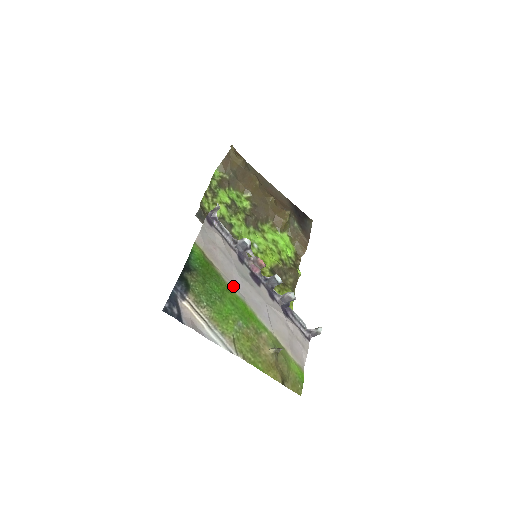
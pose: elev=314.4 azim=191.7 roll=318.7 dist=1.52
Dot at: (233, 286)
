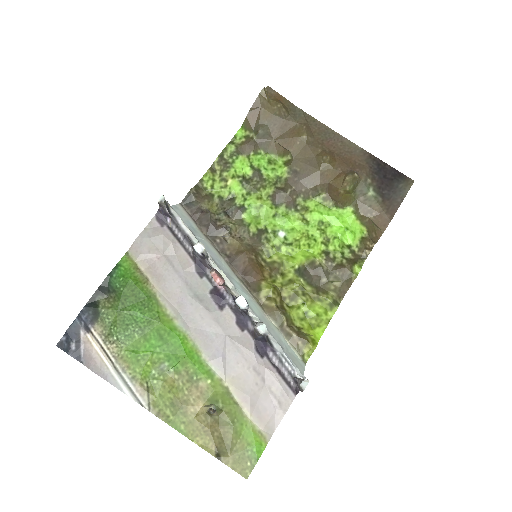
Dot at: (173, 311)
